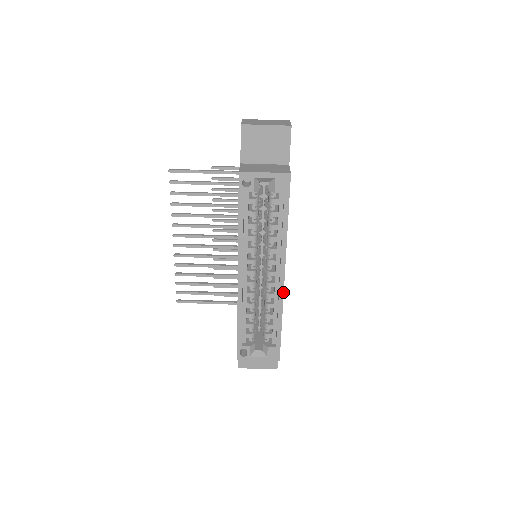
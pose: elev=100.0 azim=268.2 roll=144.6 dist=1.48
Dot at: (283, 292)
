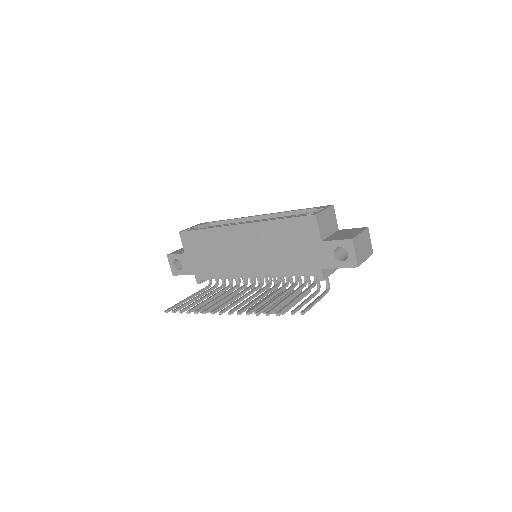
Dot at: (271, 214)
